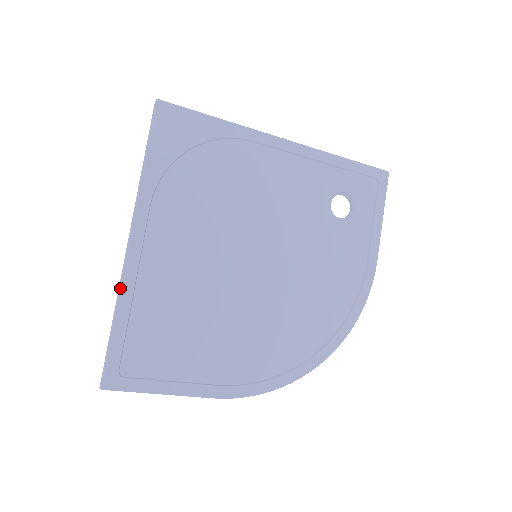
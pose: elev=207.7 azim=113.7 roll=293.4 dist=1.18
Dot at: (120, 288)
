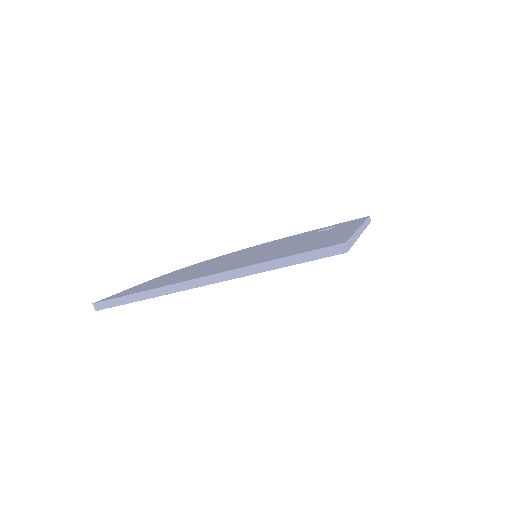
Dot at: (167, 294)
